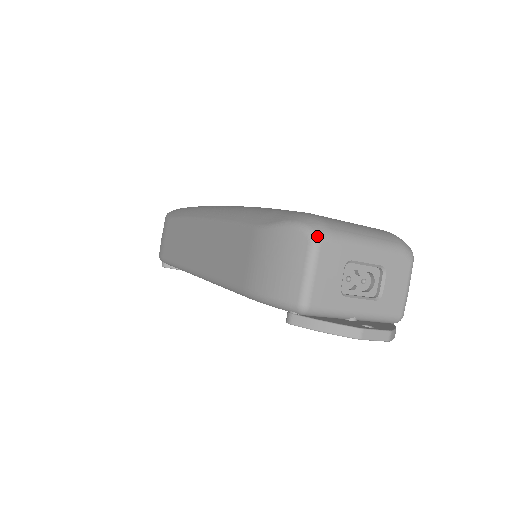
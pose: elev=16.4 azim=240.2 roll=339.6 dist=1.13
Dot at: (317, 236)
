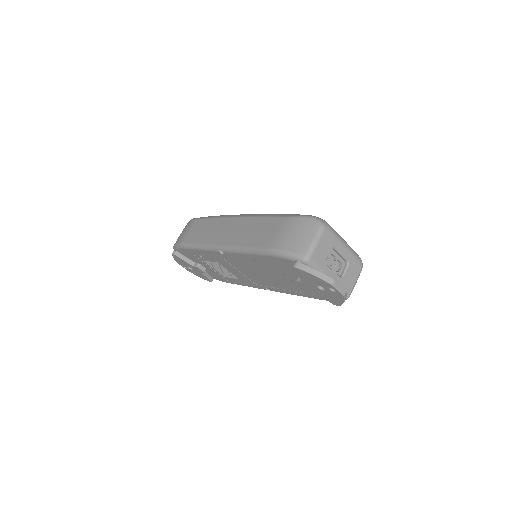
Dot at: (324, 225)
